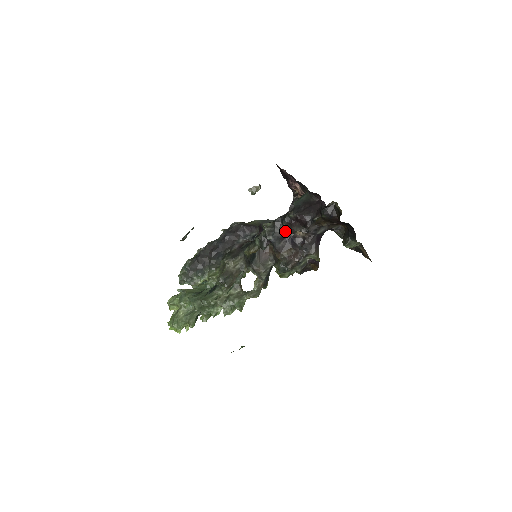
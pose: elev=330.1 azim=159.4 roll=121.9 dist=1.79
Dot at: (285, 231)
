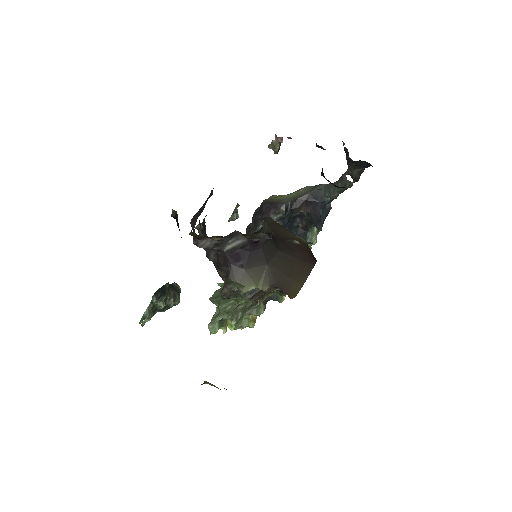
Dot at: occluded
